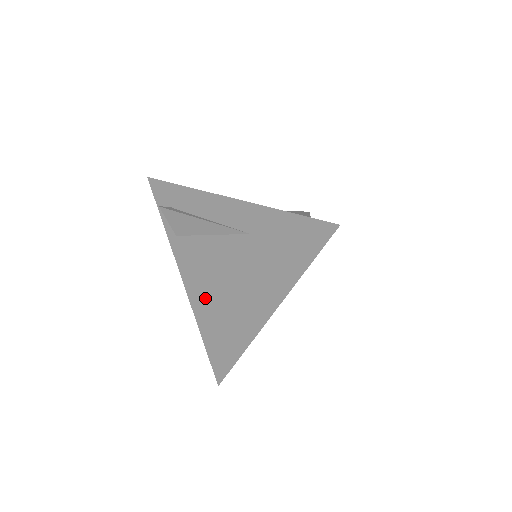
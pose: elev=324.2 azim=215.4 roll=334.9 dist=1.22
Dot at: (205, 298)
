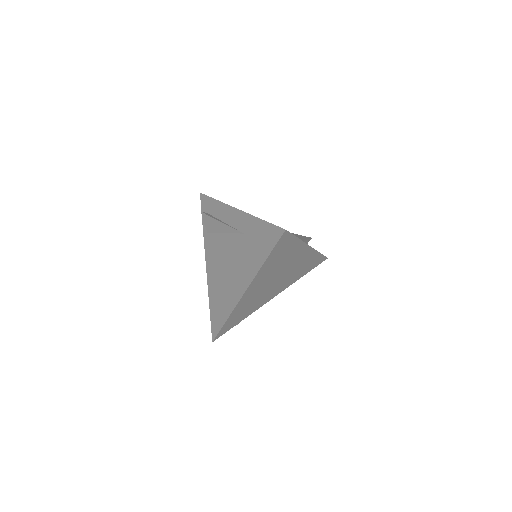
Dot at: (215, 277)
